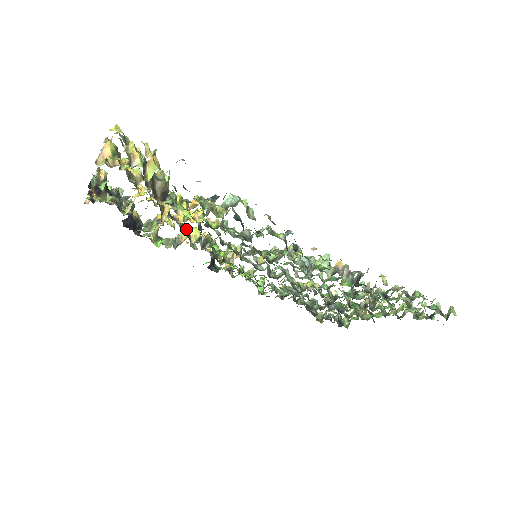
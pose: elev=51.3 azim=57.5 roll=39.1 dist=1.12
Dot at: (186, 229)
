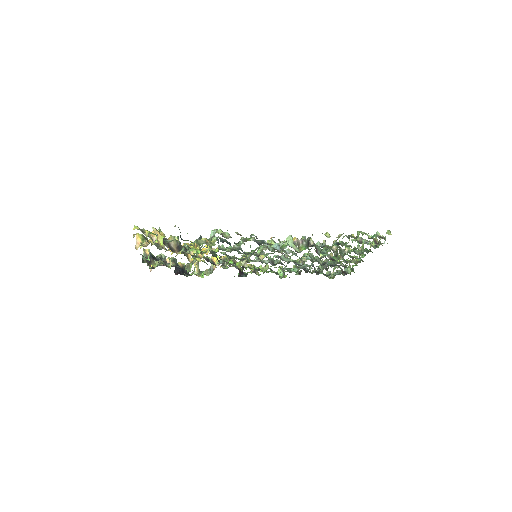
Dot at: (210, 259)
